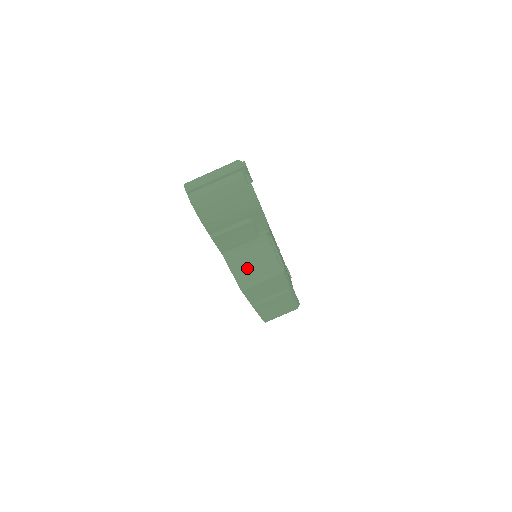
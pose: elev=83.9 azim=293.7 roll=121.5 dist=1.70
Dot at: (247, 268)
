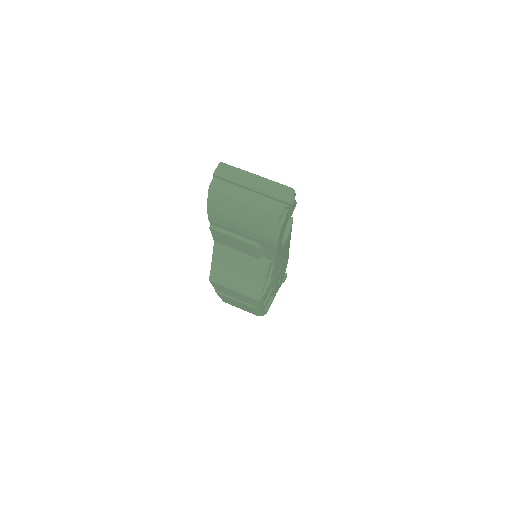
Dot at: (228, 270)
